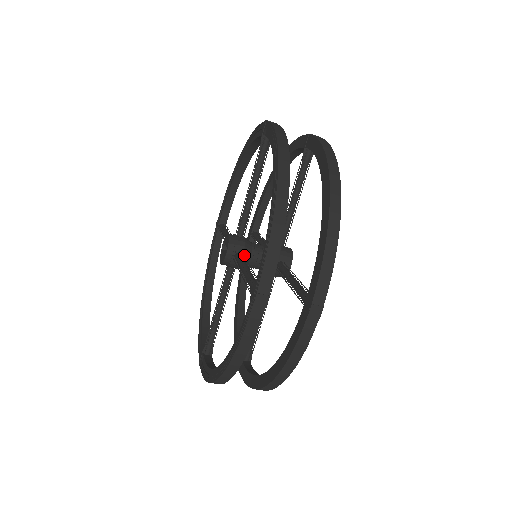
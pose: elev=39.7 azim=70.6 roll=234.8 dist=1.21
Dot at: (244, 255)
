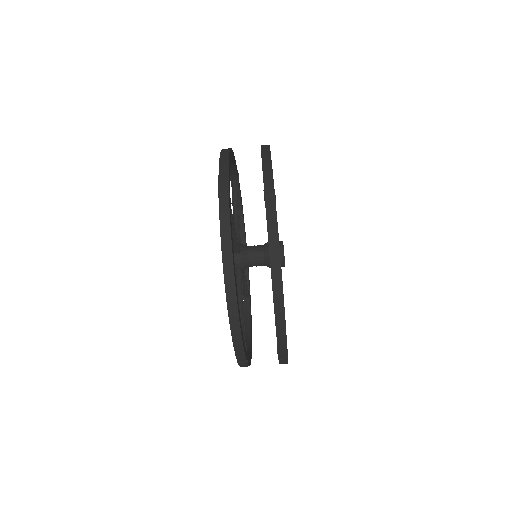
Dot at: (241, 249)
